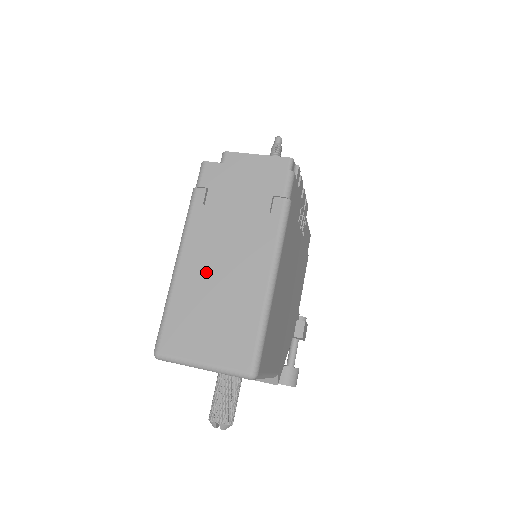
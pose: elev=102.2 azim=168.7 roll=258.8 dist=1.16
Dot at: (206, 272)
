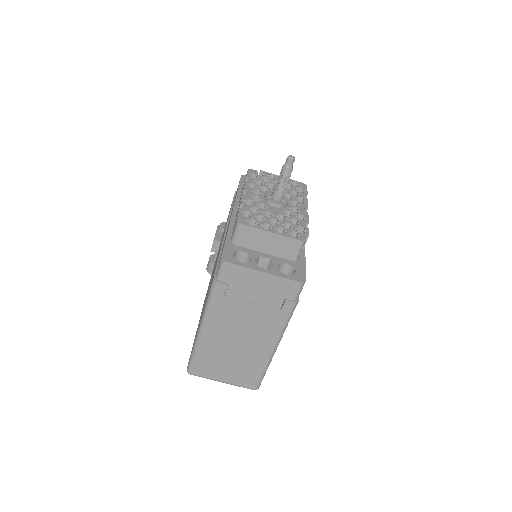
Dot at: (226, 338)
